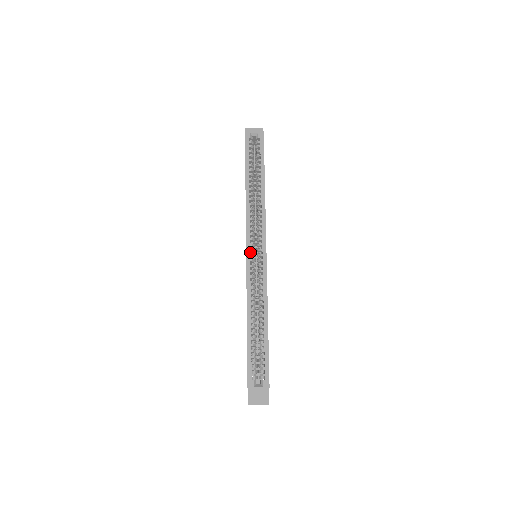
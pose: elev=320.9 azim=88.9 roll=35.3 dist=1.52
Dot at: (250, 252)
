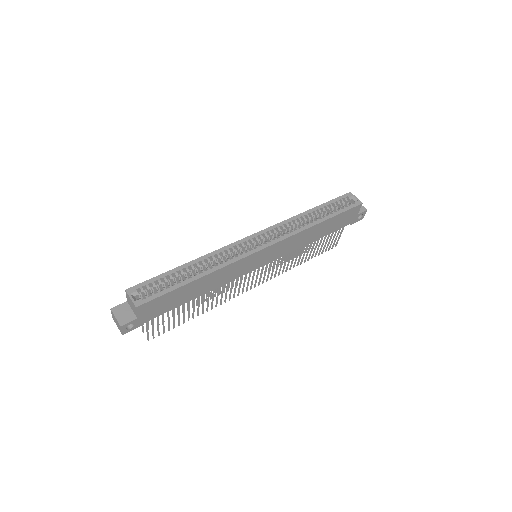
Dot at: (254, 241)
